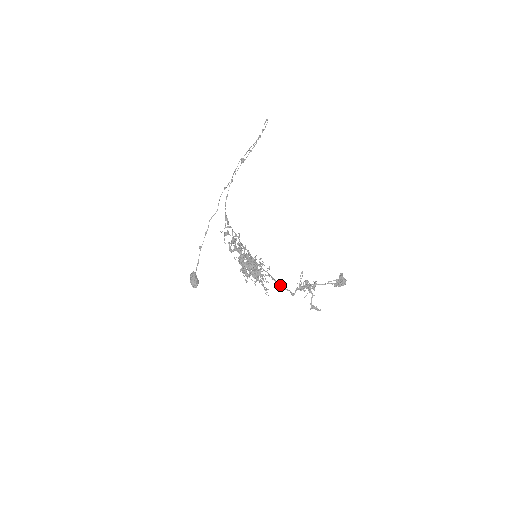
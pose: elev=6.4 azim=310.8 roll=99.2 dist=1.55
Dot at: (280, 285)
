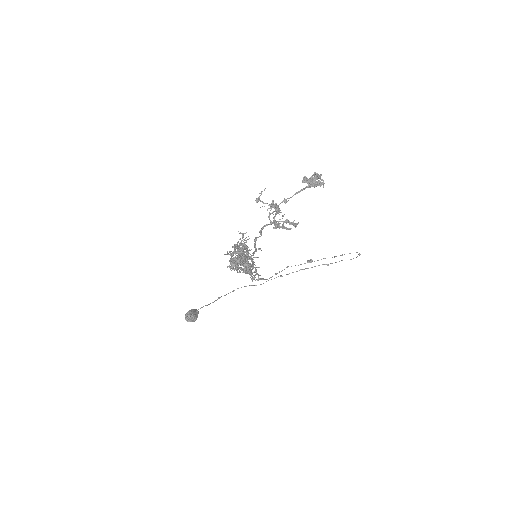
Dot at: (254, 239)
